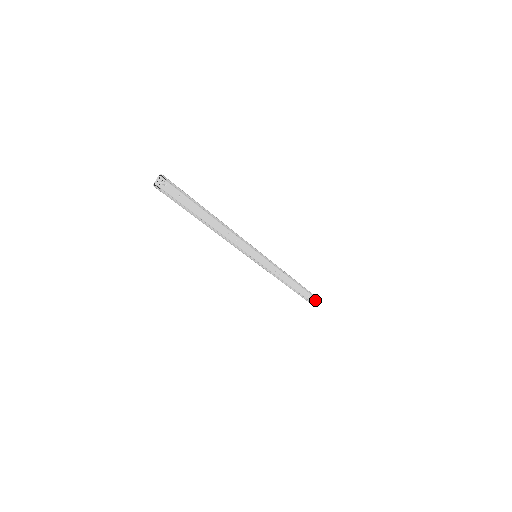
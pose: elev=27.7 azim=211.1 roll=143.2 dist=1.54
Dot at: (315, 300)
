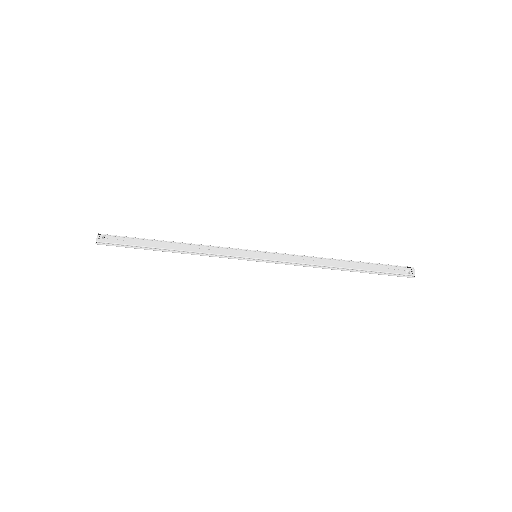
Dot at: (408, 270)
